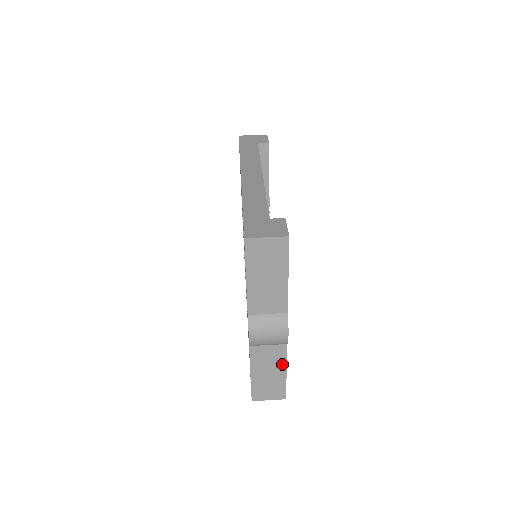
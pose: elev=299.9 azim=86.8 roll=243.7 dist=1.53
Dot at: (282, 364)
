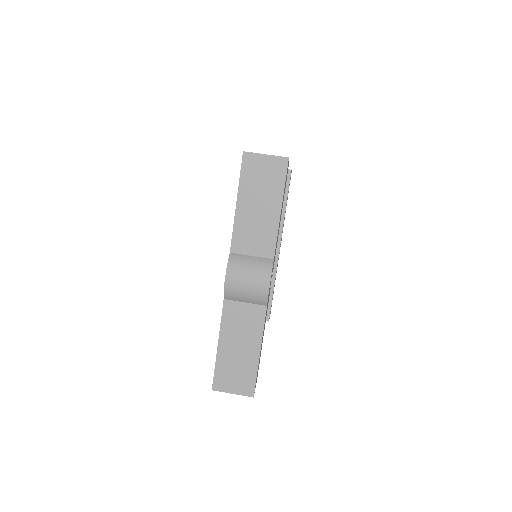
Dot at: (257, 337)
